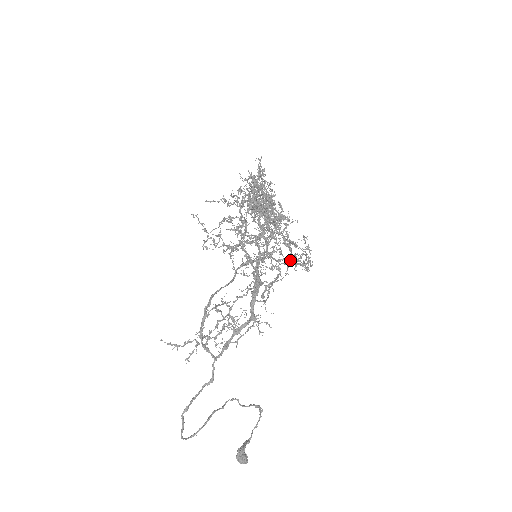
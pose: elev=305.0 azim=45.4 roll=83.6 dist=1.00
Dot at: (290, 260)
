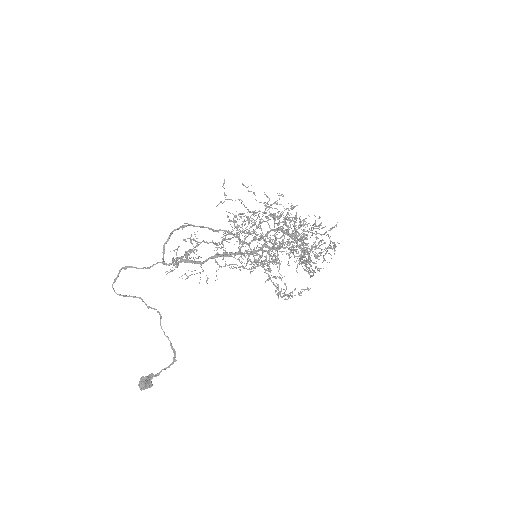
Dot at: (266, 269)
